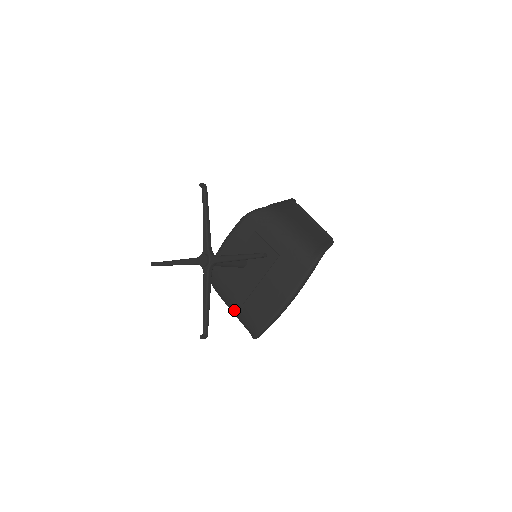
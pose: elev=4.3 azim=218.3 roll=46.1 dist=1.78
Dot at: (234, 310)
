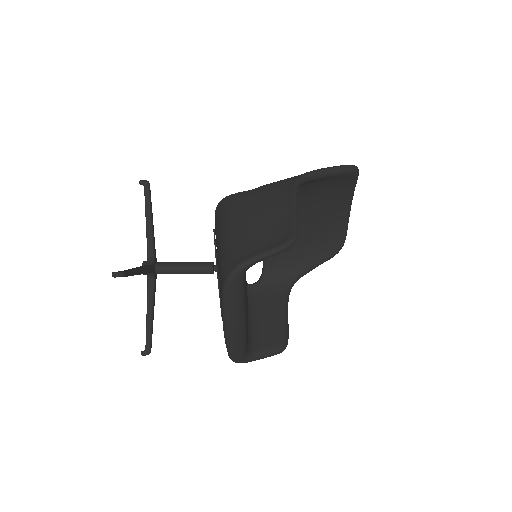
Dot at: occluded
